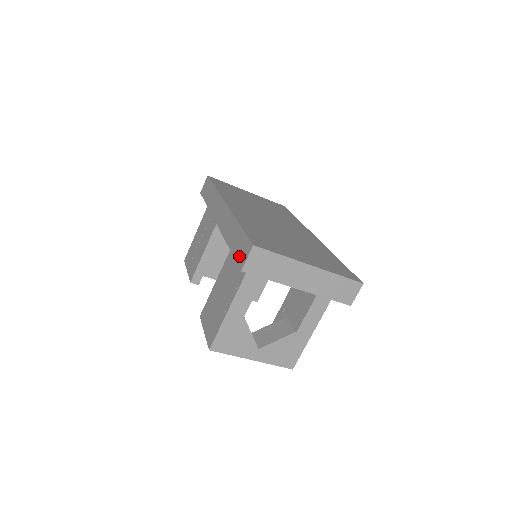
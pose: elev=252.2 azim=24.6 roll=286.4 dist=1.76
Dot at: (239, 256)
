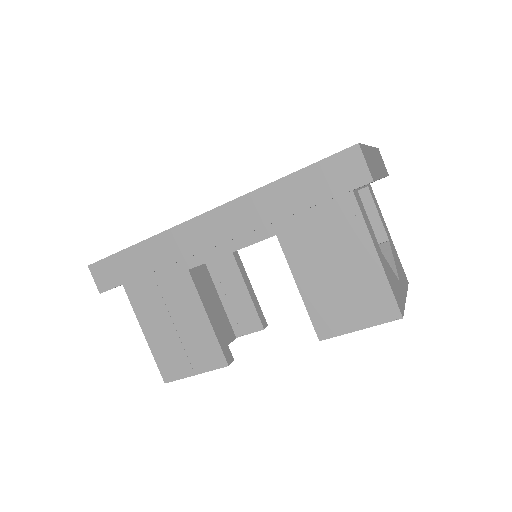
Dot at: (343, 183)
